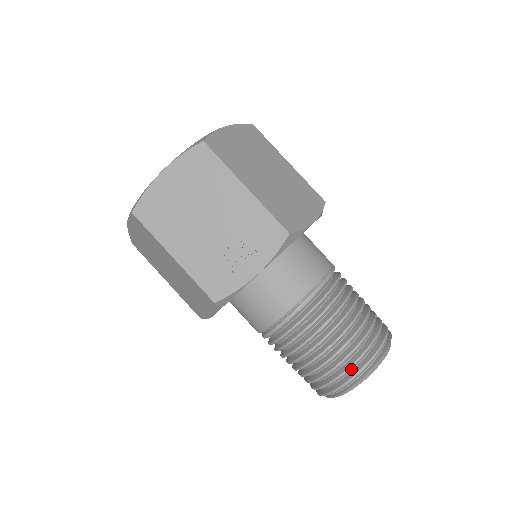
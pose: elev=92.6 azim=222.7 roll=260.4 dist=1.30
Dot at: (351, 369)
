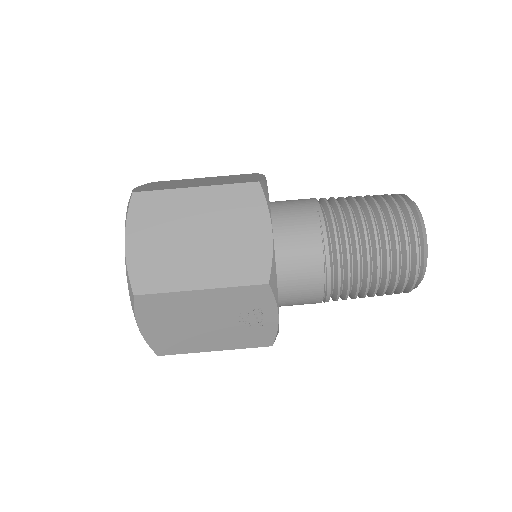
Dot at: (408, 278)
